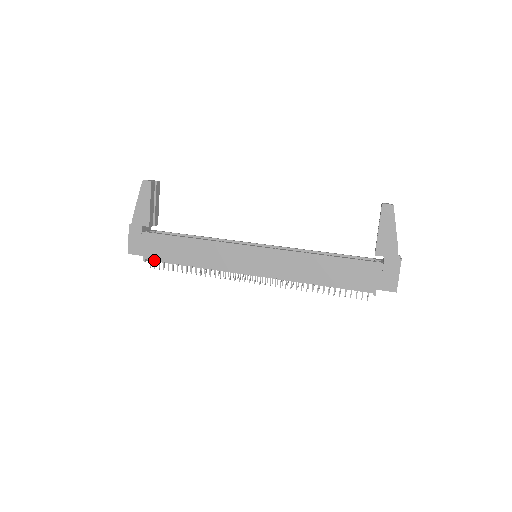
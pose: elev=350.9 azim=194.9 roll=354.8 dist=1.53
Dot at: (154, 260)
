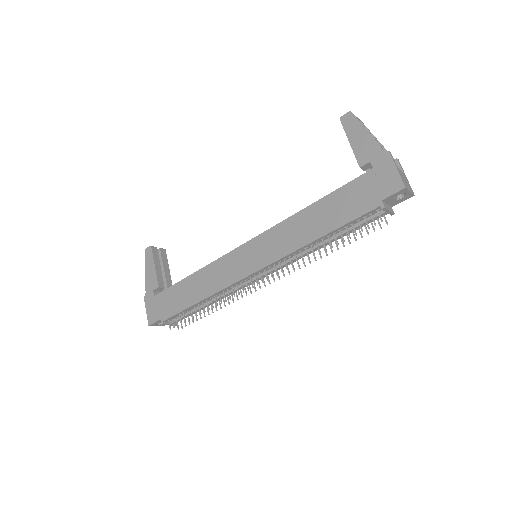
Dot at: (169, 317)
